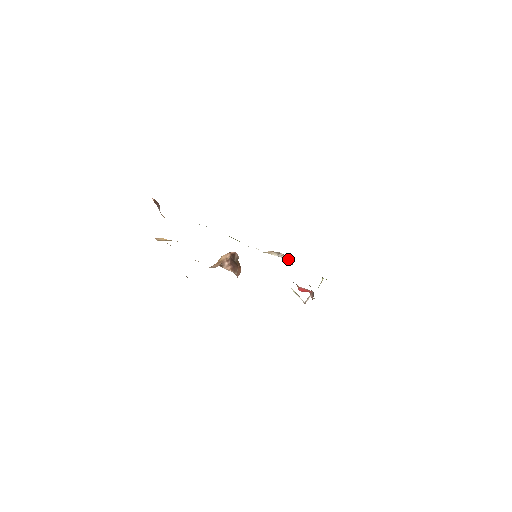
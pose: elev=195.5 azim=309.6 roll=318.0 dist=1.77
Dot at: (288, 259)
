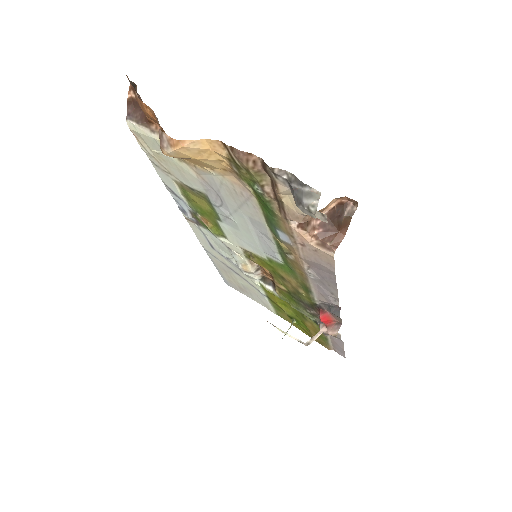
Dot at: (266, 281)
